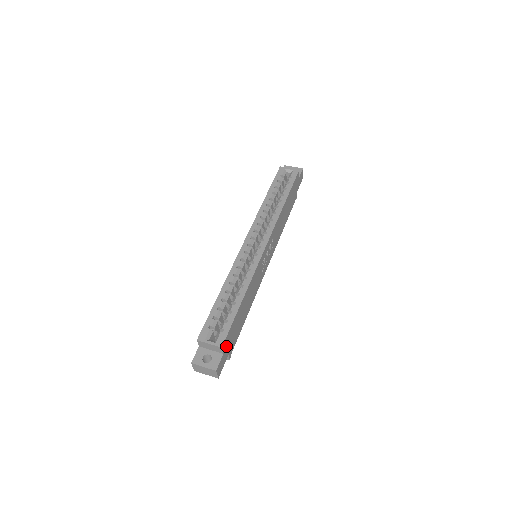
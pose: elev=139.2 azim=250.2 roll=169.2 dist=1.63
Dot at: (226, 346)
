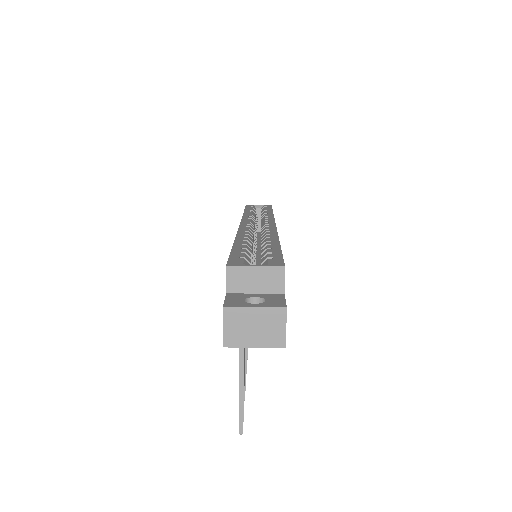
Dot at: occluded
